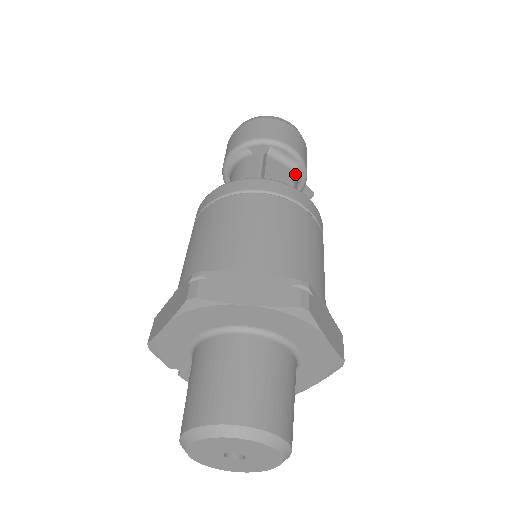
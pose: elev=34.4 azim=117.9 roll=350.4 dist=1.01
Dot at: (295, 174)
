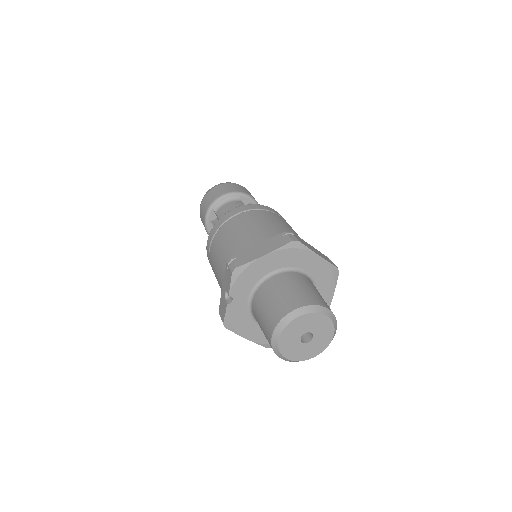
Dot at: occluded
